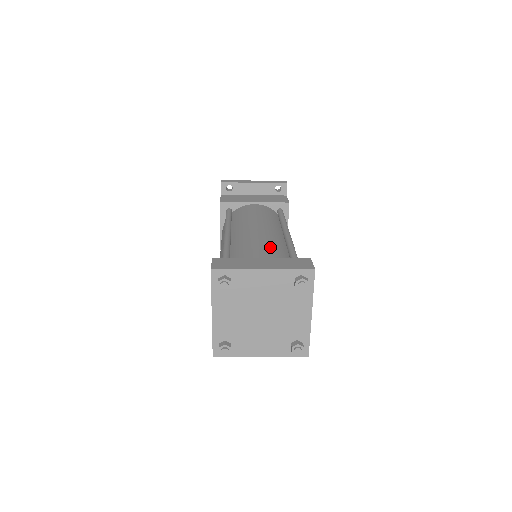
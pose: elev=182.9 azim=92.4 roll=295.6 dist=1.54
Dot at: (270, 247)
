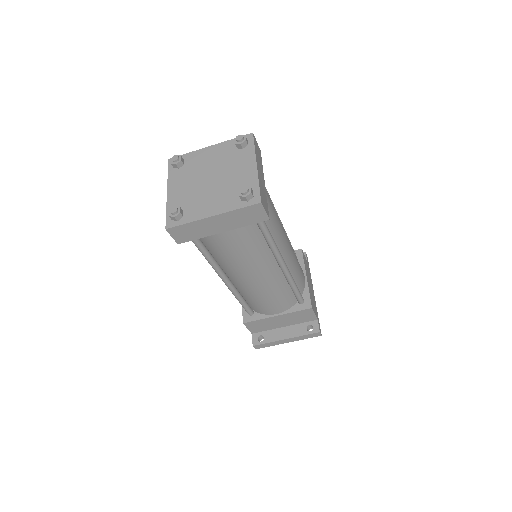
Dot at: occluded
